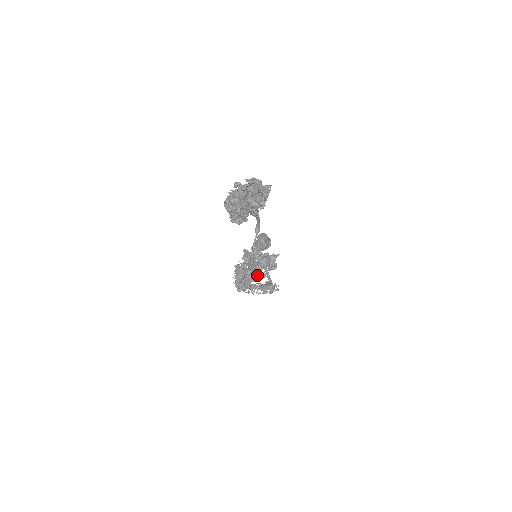
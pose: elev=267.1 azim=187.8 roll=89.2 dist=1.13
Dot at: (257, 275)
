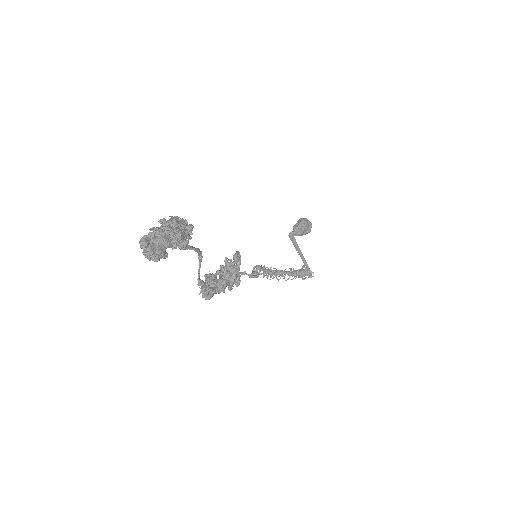
Dot at: (219, 289)
